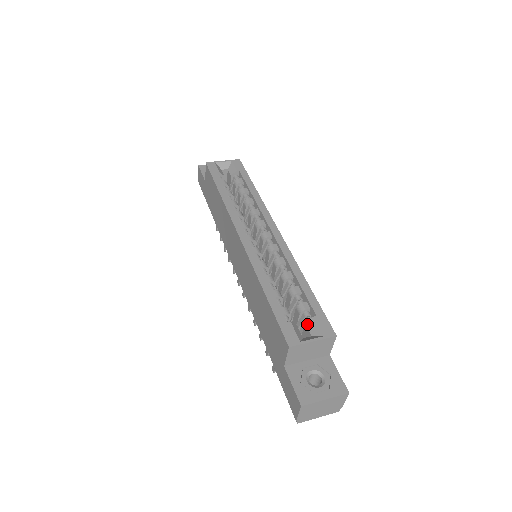
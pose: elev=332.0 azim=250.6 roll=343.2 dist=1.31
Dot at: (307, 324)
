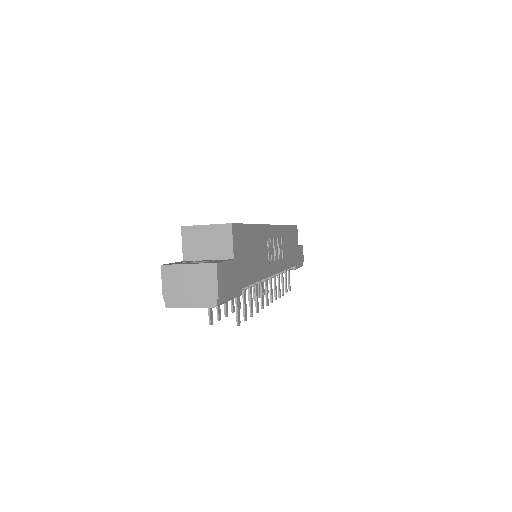
Dot at: occluded
